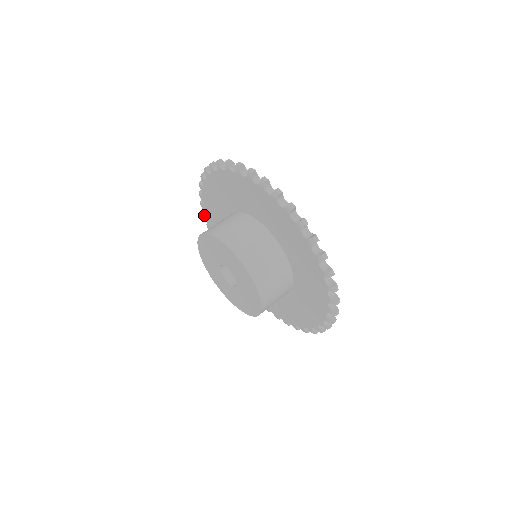
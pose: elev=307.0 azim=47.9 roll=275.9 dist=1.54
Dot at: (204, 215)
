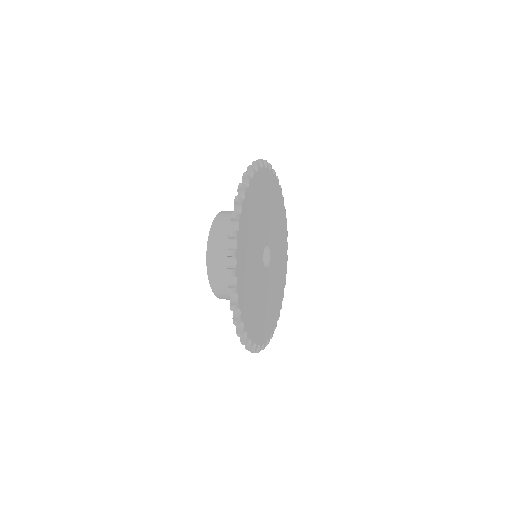
Dot at: occluded
